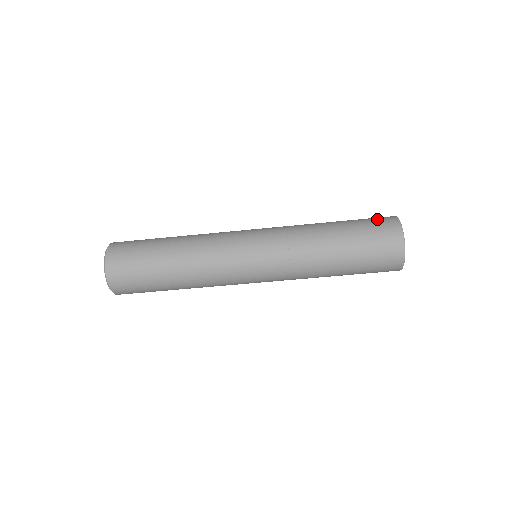
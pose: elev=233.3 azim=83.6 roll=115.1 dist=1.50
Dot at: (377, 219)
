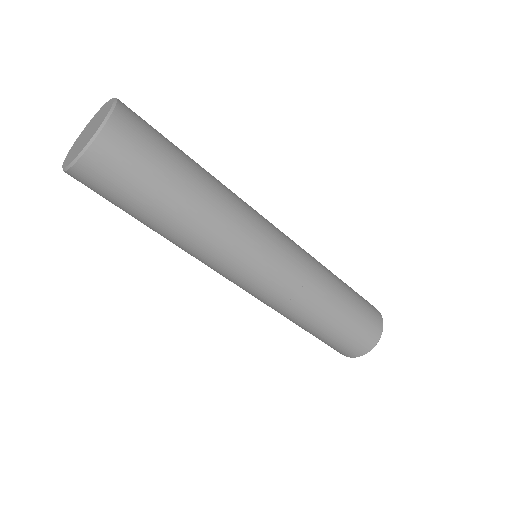
Dot at: occluded
